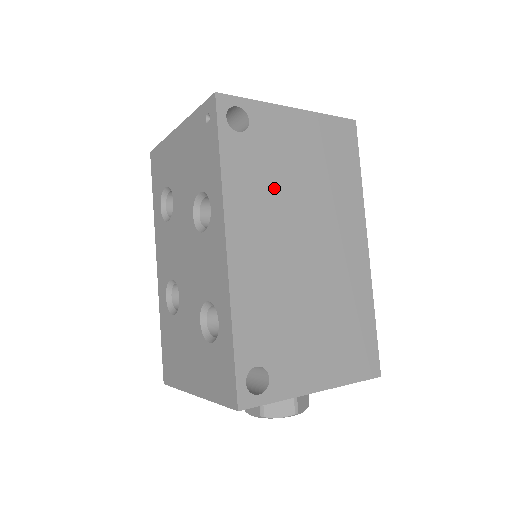
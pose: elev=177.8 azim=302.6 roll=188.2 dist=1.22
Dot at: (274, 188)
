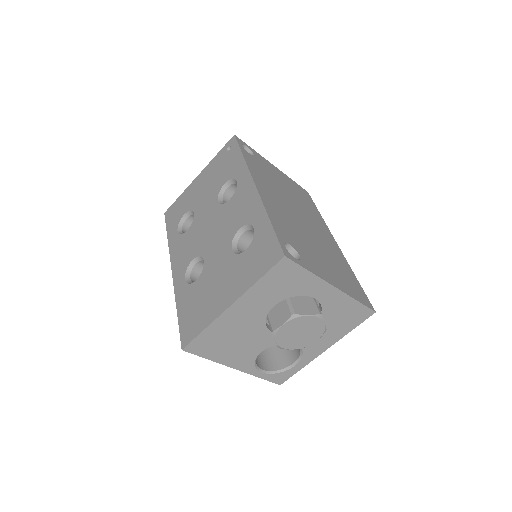
Dot at: (274, 183)
